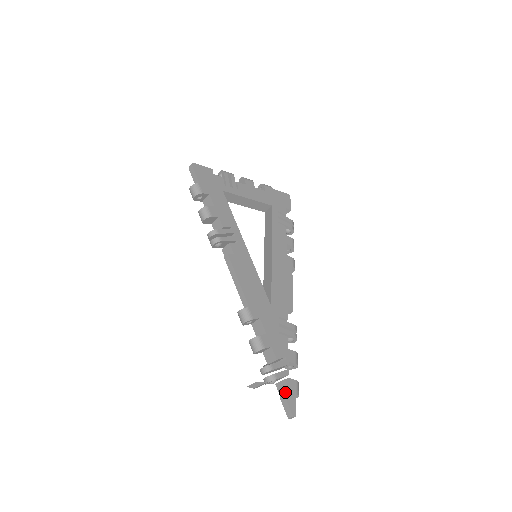
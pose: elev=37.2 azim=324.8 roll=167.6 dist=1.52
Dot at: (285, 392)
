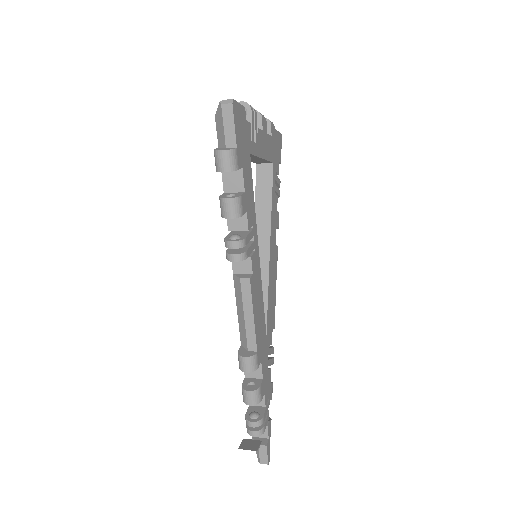
Dot at: (262, 436)
